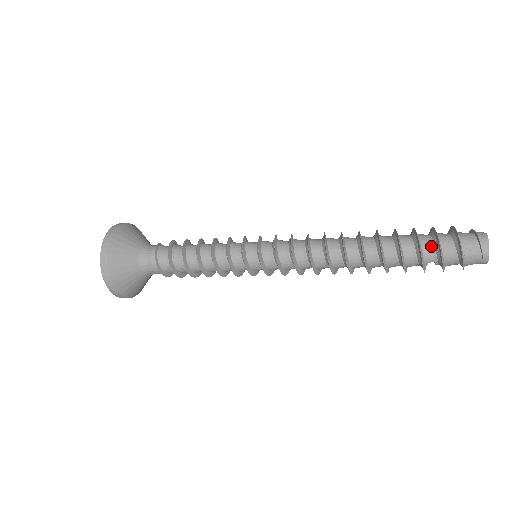
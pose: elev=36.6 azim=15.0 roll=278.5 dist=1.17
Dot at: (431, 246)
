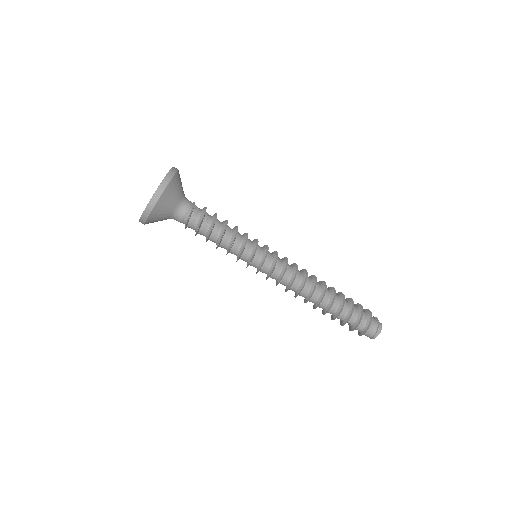
Dot at: (356, 315)
